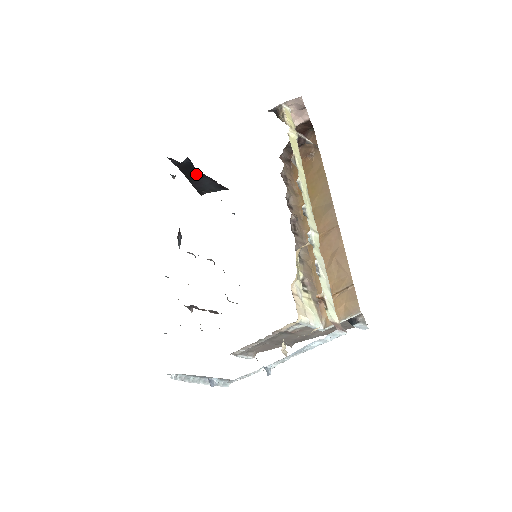
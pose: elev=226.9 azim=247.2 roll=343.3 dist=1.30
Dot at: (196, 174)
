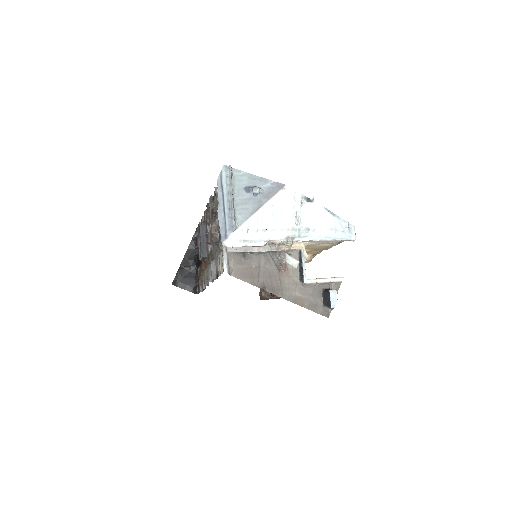
Dot at: (191, 263)
